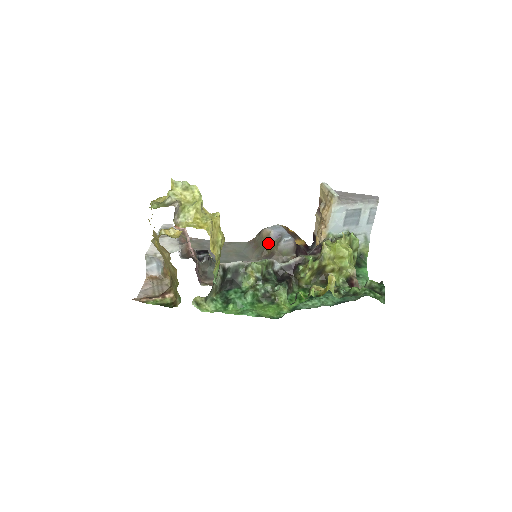
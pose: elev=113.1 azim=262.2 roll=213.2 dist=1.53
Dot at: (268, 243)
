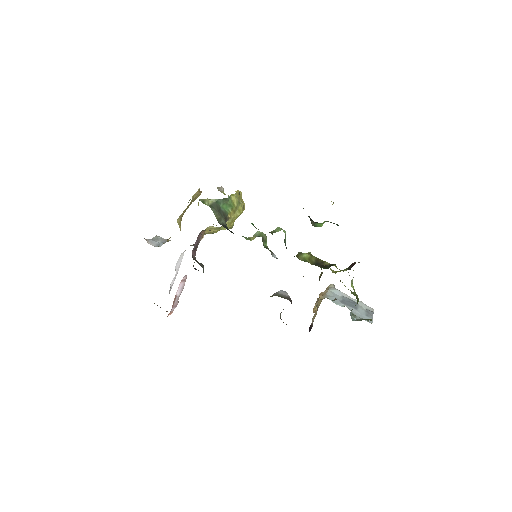
Dot at: occluded
